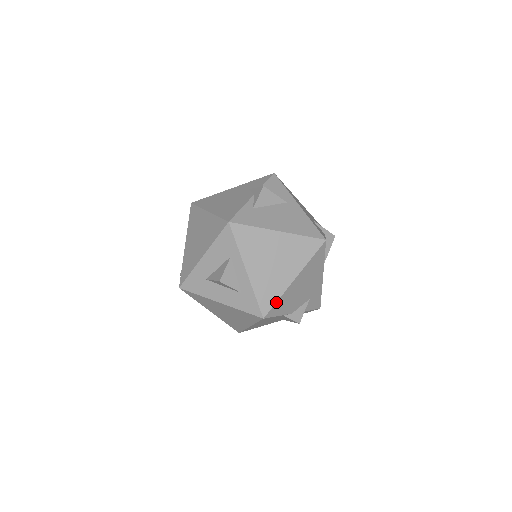
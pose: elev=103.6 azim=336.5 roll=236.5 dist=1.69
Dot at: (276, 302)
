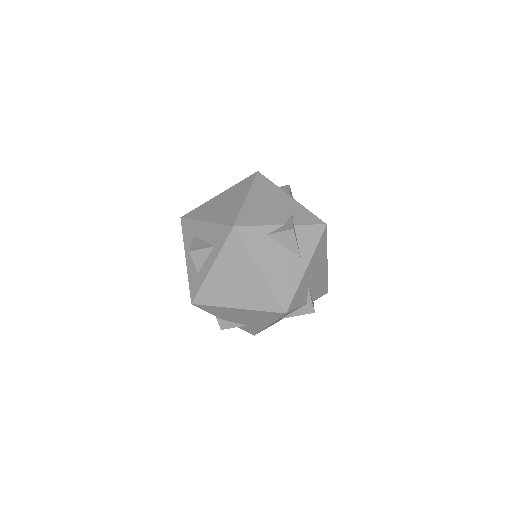
Dot at: (210, 305)
